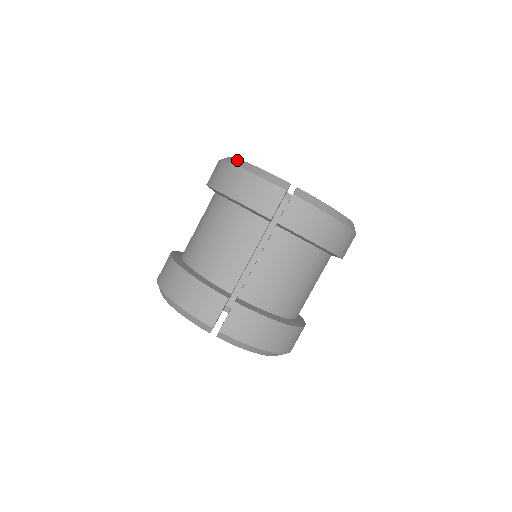
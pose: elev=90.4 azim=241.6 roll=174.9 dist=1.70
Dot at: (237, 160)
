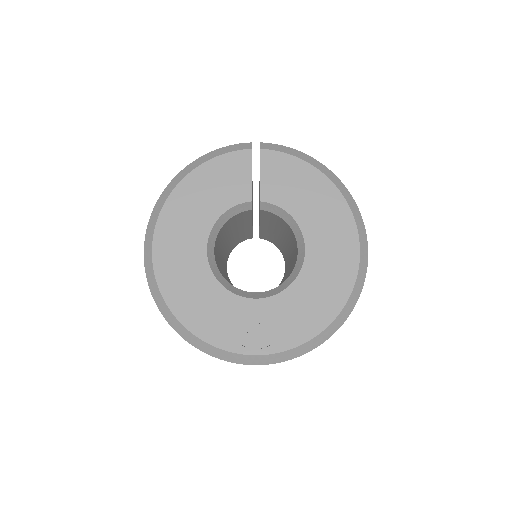
Dot at: occluded
